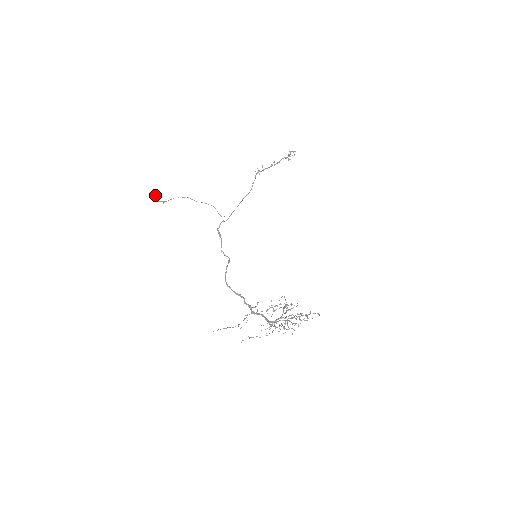
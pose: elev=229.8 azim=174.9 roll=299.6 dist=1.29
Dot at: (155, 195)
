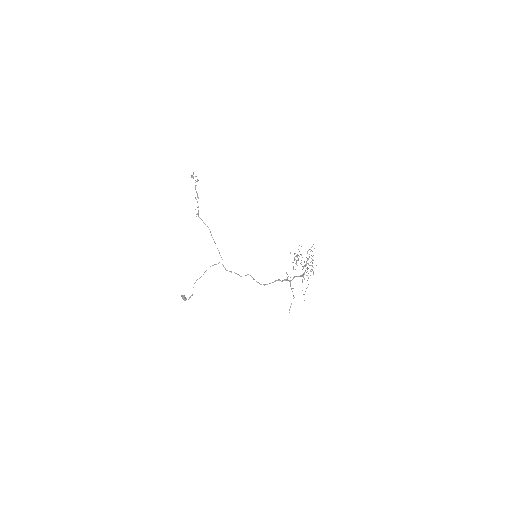
Dot at: (185, 298)
